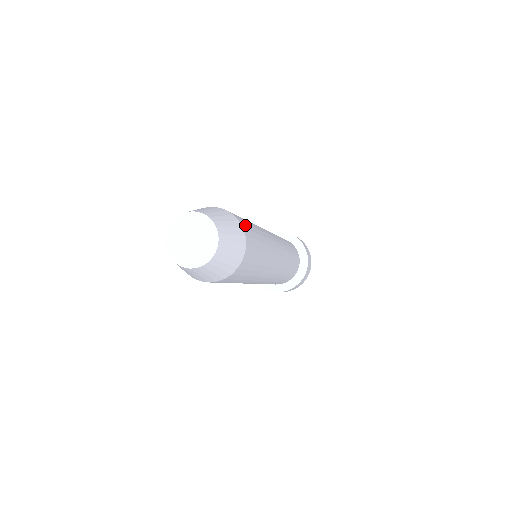
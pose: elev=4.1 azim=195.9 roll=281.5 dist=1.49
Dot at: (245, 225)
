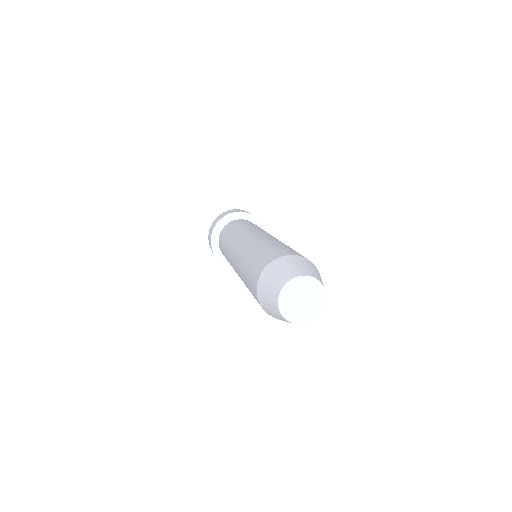
Dot at: occluded
